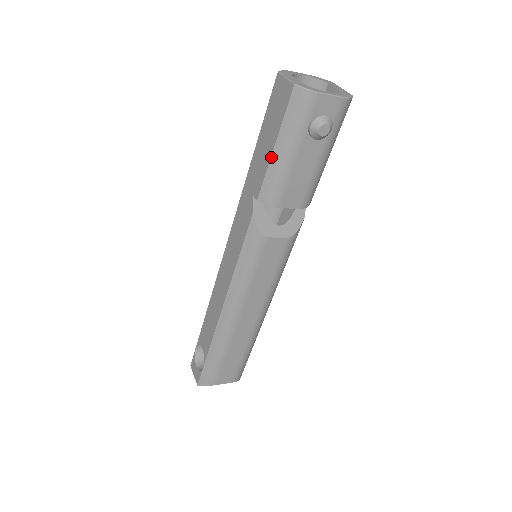
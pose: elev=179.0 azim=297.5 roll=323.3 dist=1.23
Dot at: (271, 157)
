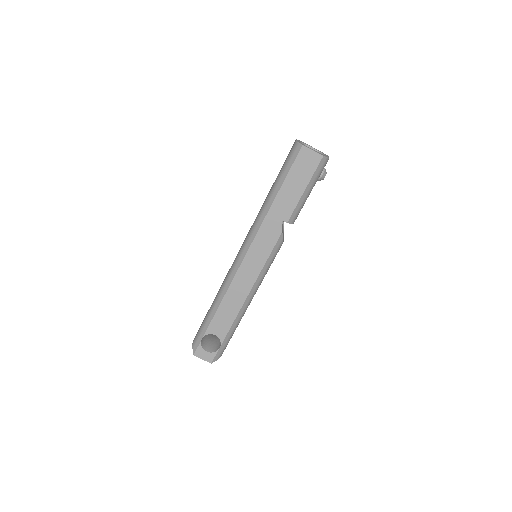
Dot at: (302, 196)
